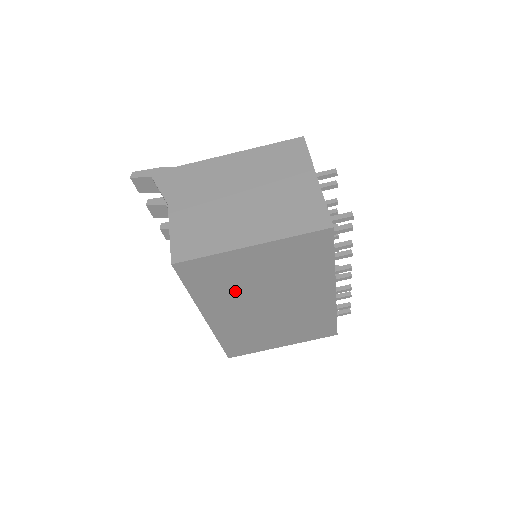
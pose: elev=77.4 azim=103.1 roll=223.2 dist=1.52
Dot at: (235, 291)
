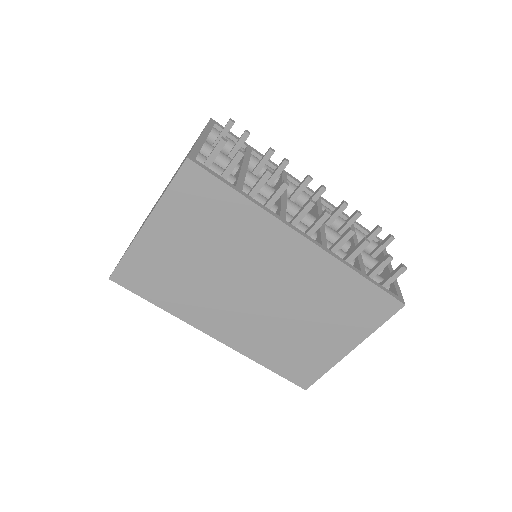
Dot at: (196, 286)
